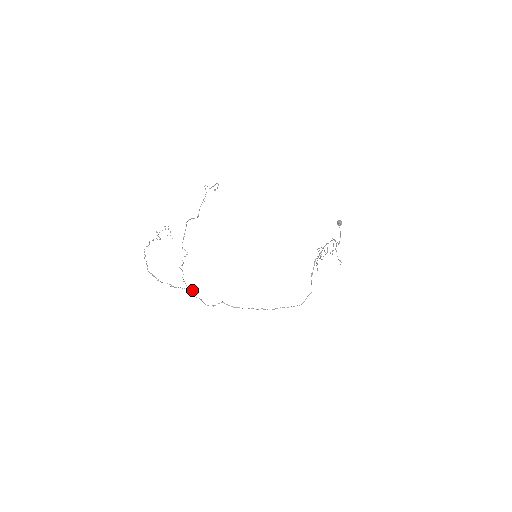
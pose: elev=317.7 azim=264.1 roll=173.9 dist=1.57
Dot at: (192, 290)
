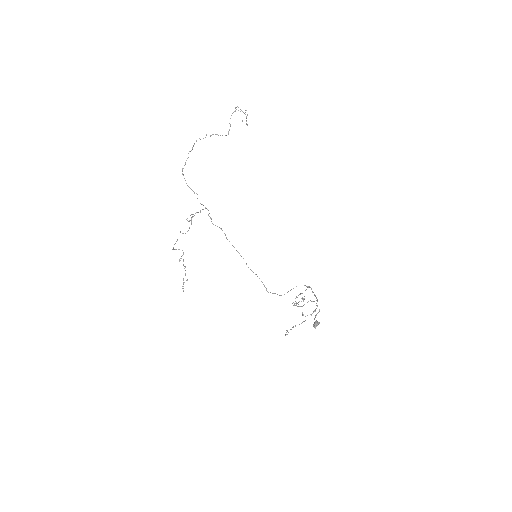
Dot at: (208, 210)
